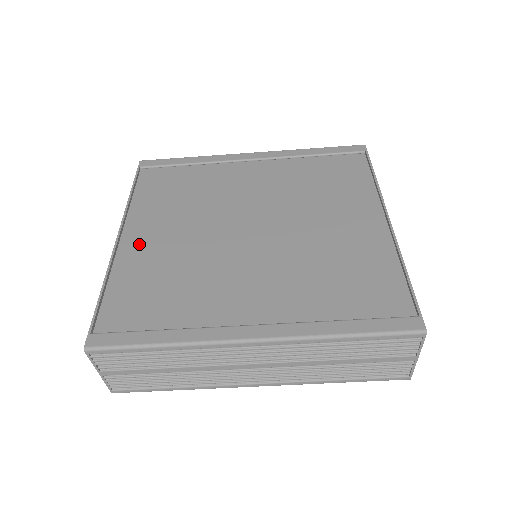
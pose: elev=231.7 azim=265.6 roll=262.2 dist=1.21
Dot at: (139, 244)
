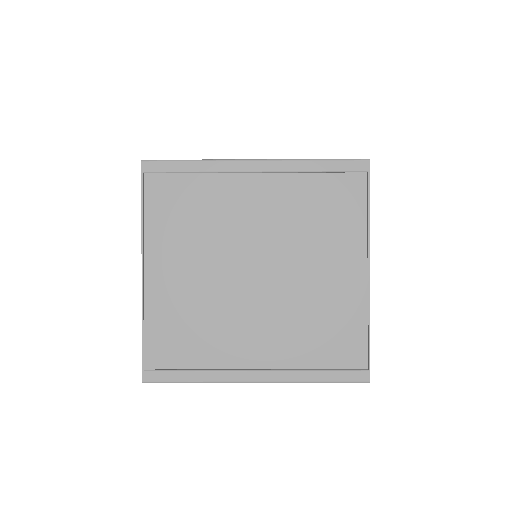
Dot at: (162, 281)
